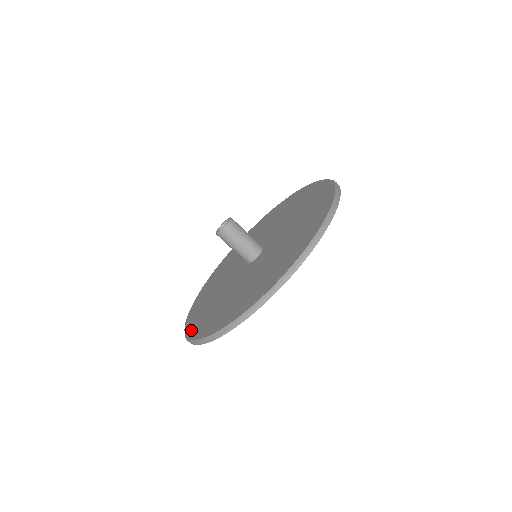
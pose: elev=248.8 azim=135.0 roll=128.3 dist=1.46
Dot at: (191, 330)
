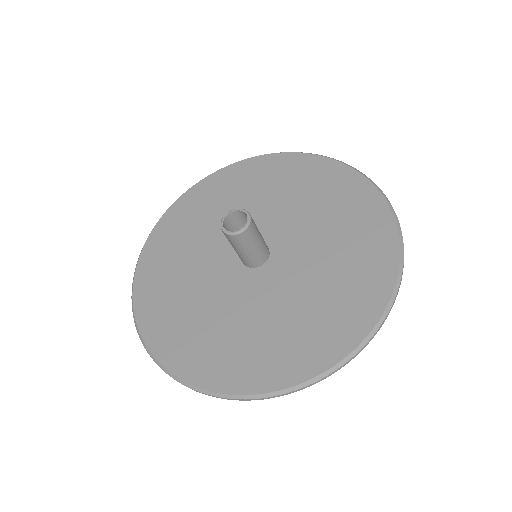
Dot at: (205, 378)
